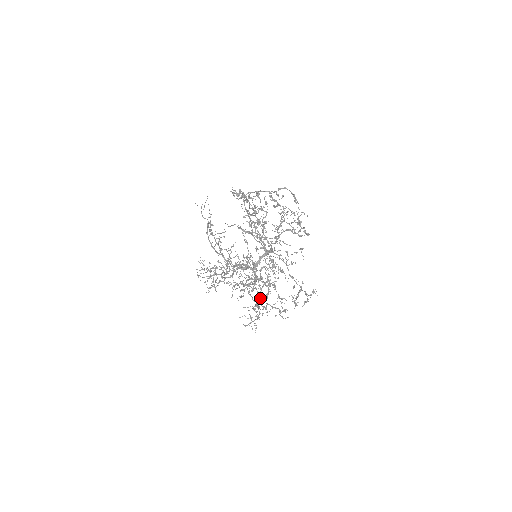
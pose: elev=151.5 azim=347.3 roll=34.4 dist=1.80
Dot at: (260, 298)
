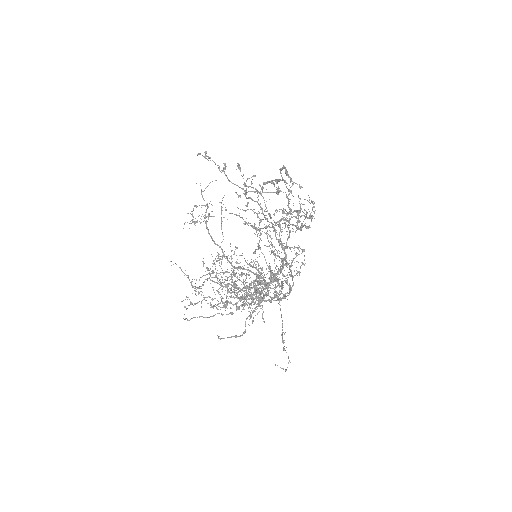
Dot at: (229, 296)
